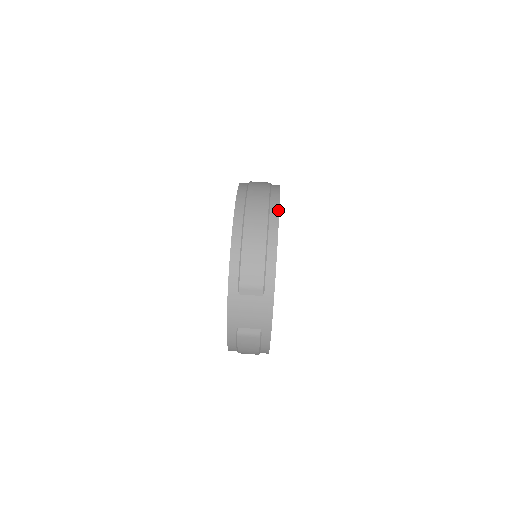
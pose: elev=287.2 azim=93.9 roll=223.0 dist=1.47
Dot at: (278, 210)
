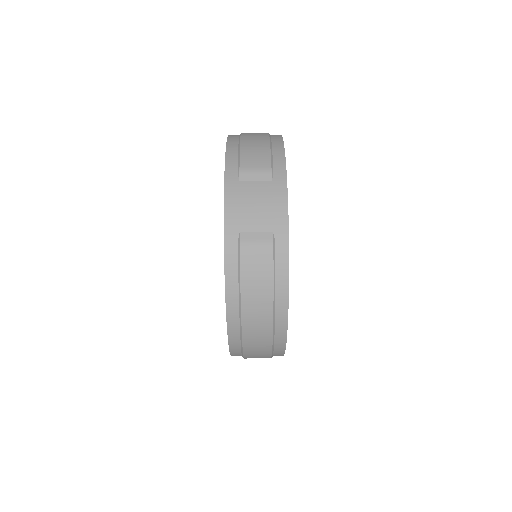
Dot at: occluded
